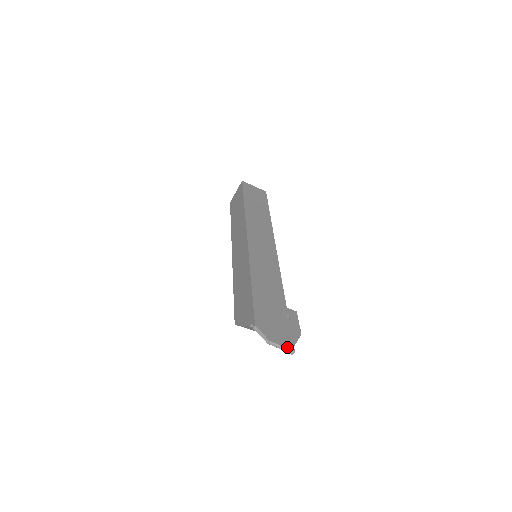
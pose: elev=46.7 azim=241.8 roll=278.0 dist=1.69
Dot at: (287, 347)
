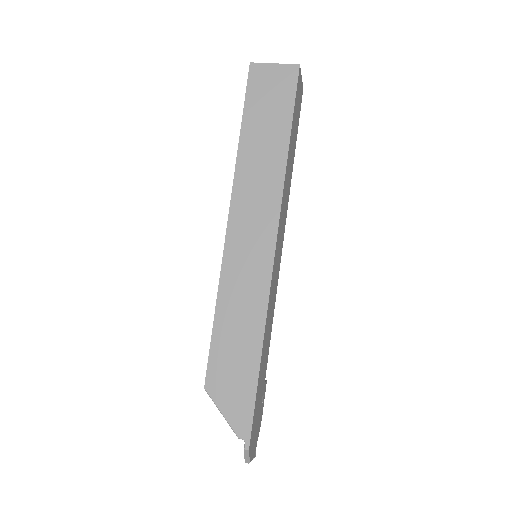
Dot at: (254, 456)
